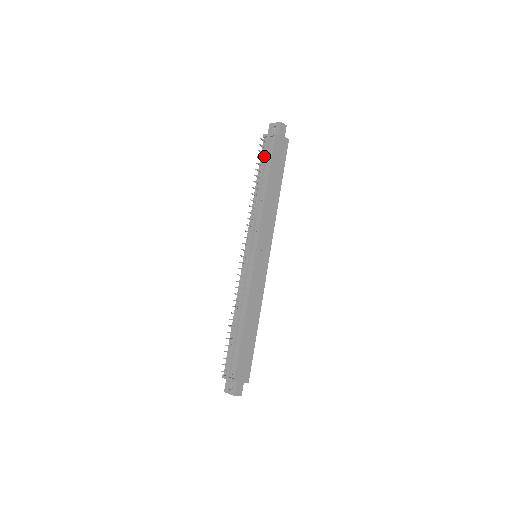
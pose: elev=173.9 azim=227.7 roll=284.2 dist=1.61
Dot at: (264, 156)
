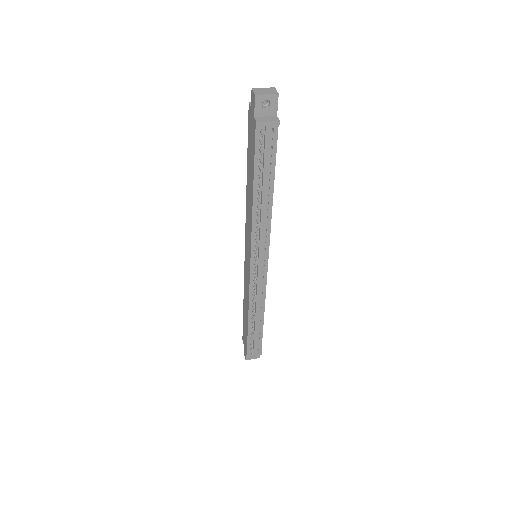
Dot at: (266, 156)
